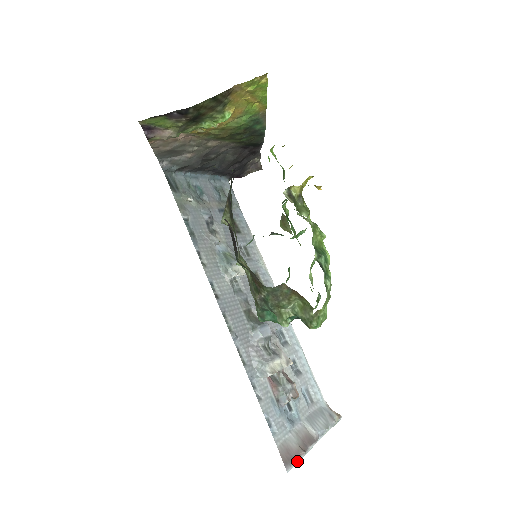
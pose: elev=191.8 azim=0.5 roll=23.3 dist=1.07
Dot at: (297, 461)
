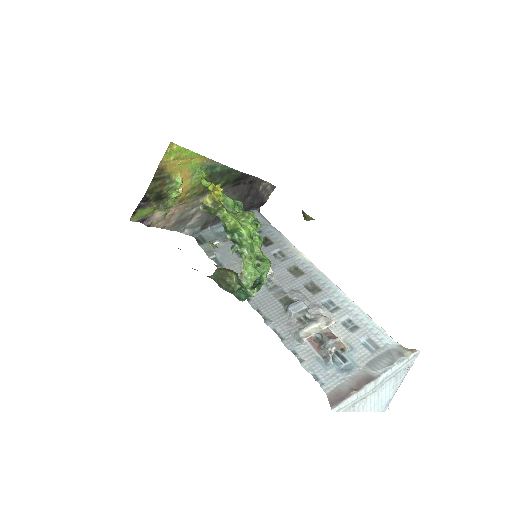
Dot at: (347, 400)
